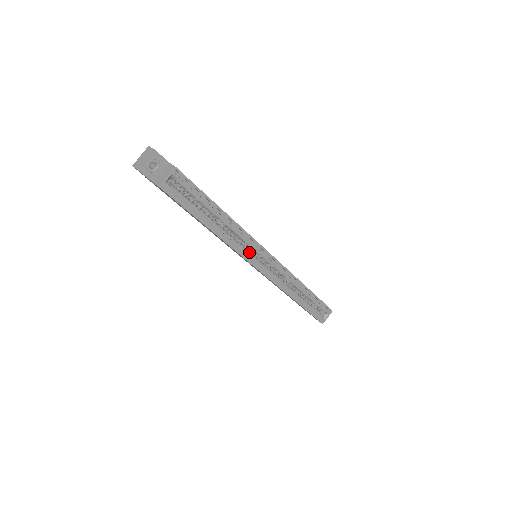
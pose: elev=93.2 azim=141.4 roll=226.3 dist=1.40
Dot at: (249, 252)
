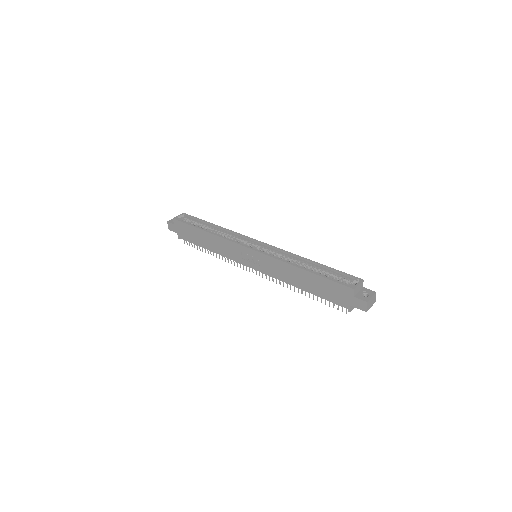
Dot at: (240, 243)
